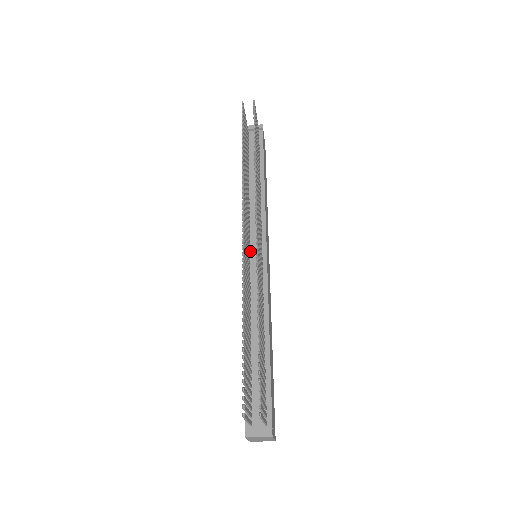
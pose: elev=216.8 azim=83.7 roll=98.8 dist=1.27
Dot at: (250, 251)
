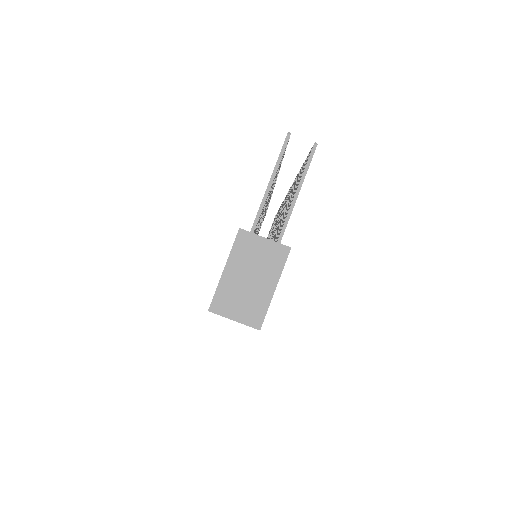
Dot at: occluded
